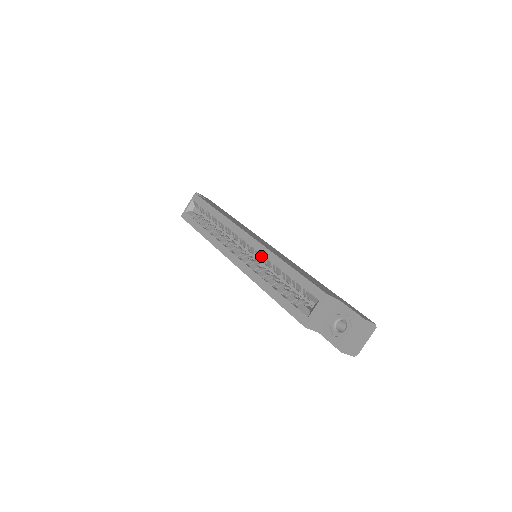
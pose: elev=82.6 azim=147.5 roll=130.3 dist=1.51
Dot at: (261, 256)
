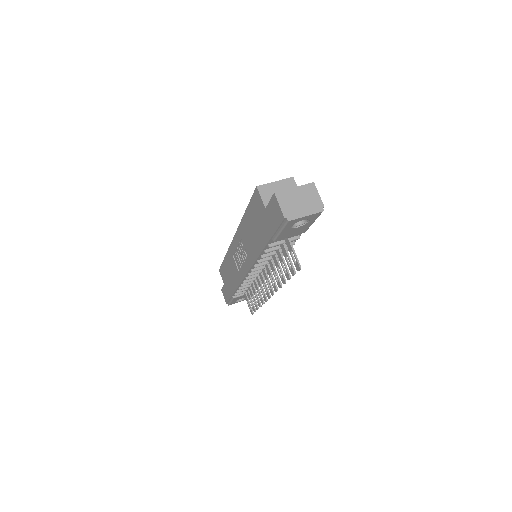
Dot at: occluded
